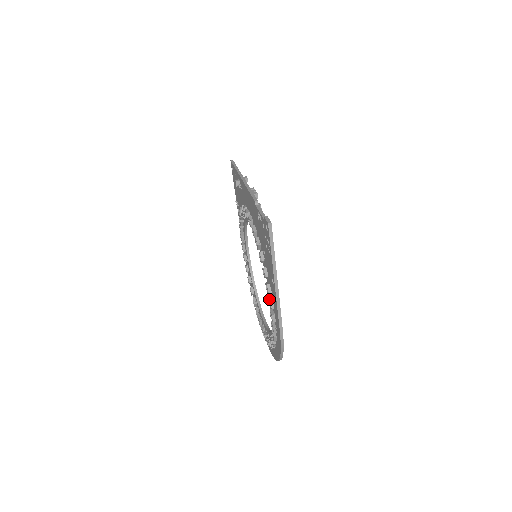
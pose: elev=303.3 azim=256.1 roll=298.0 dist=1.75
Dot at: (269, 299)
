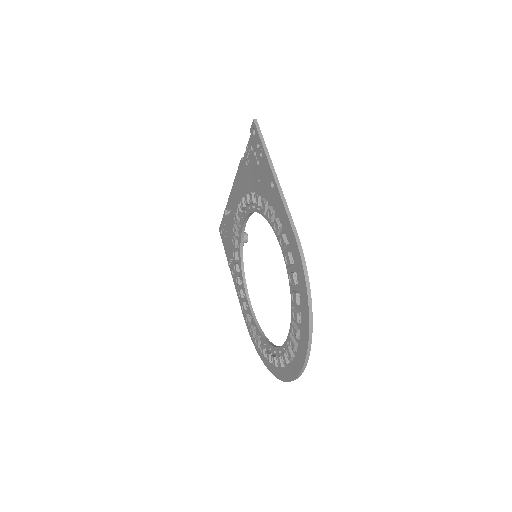
Dot at: occluded
